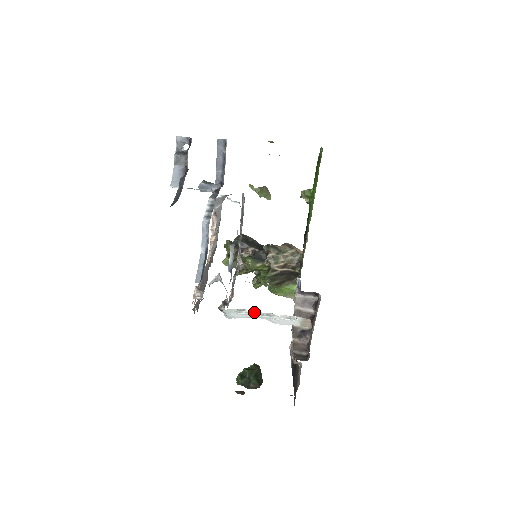
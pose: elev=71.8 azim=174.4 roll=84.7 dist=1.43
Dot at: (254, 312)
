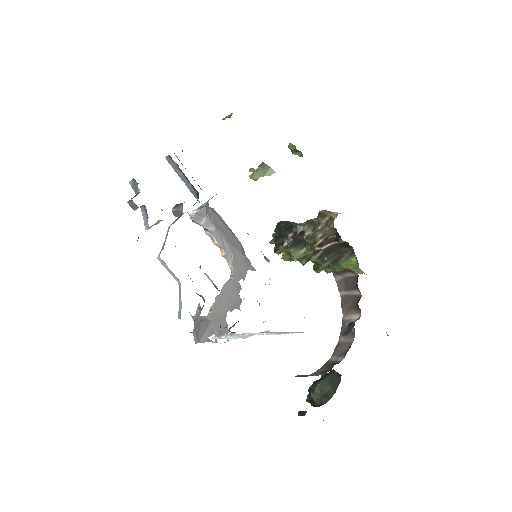
Dot at: occluded
